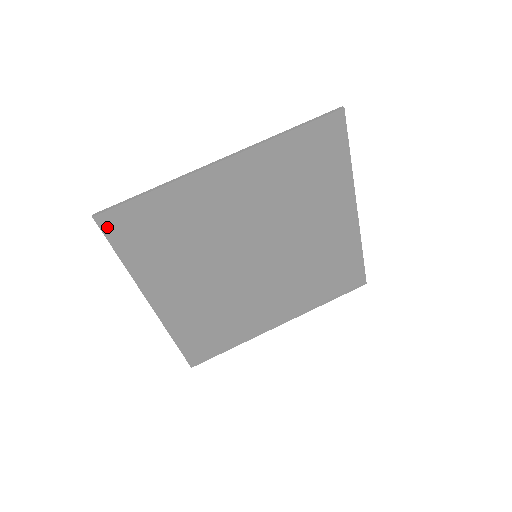
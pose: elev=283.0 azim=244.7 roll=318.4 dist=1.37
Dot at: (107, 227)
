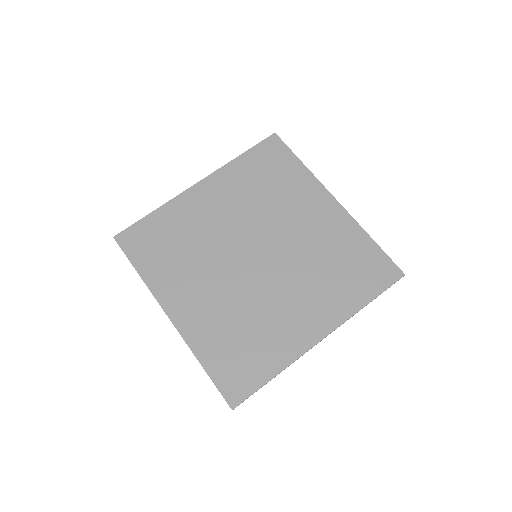
Dot at: (124, 244)
